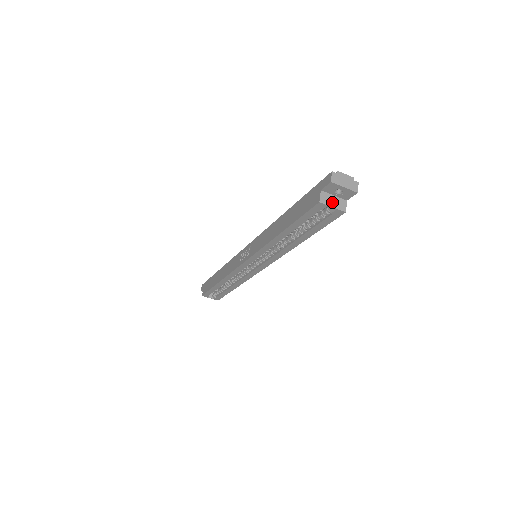
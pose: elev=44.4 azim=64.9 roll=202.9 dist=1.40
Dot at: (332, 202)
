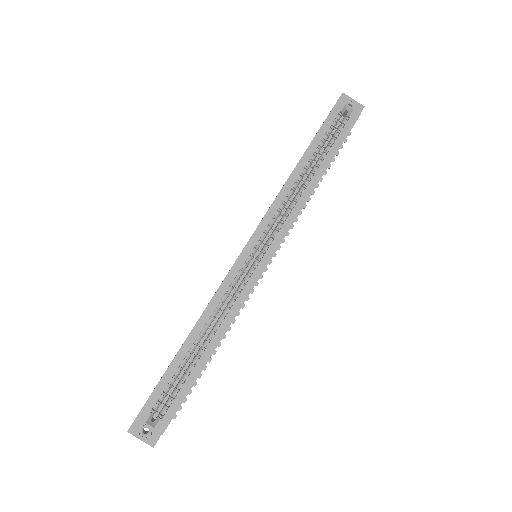
Dot at: (347, 108)
